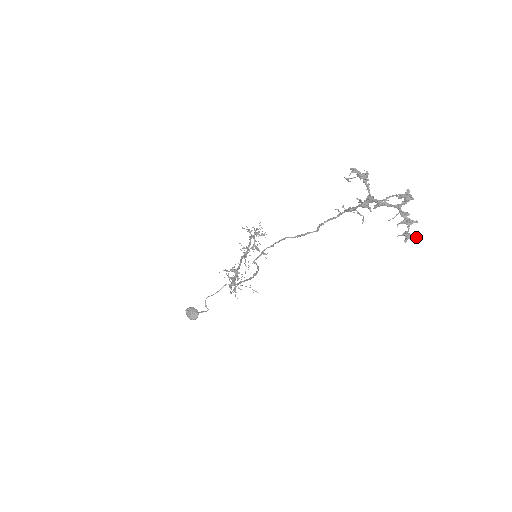
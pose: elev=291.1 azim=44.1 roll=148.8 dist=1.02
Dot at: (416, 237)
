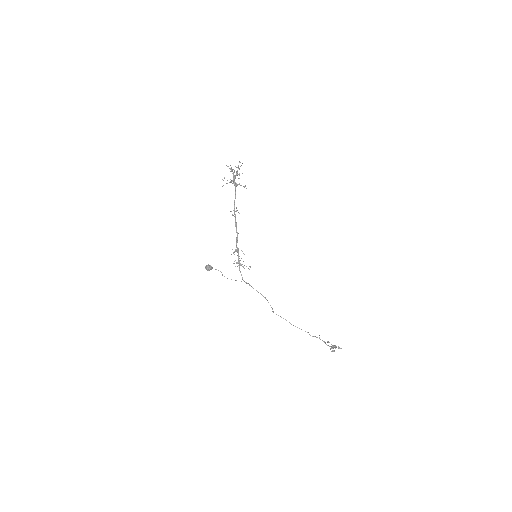
Dot at: occluded
